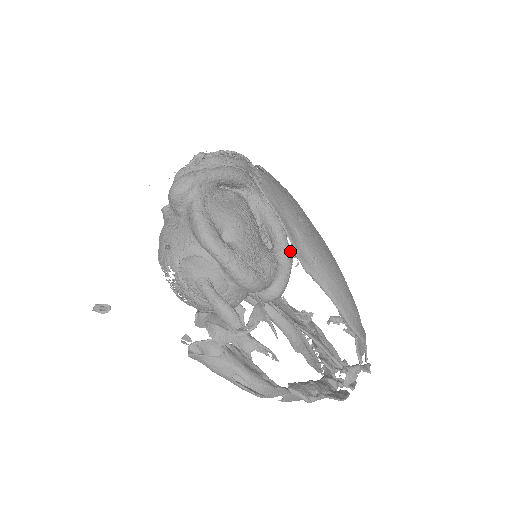
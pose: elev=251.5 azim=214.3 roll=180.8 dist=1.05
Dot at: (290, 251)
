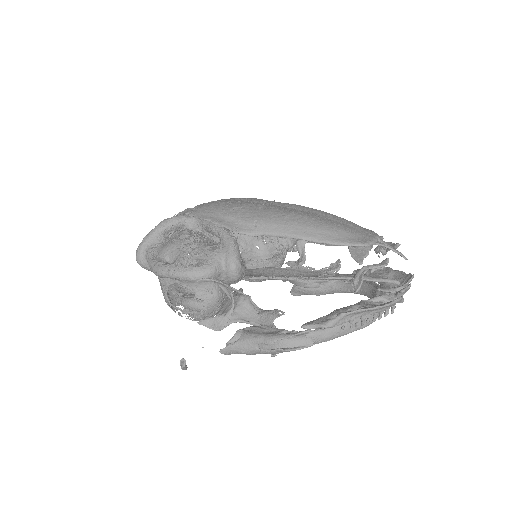
Dot at: (228, 233)
